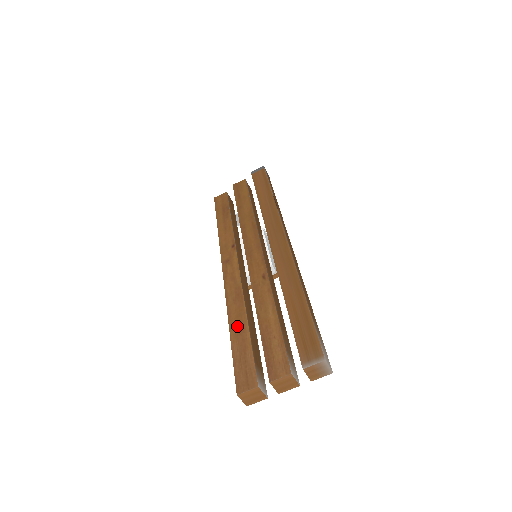
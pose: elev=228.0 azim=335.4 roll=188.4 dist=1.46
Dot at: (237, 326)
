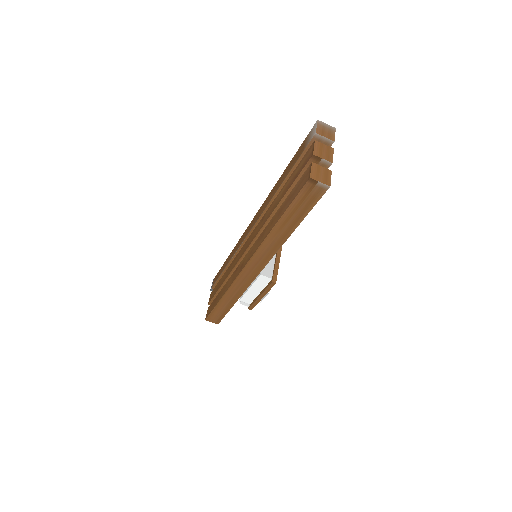
Dot at: (276, 218)
